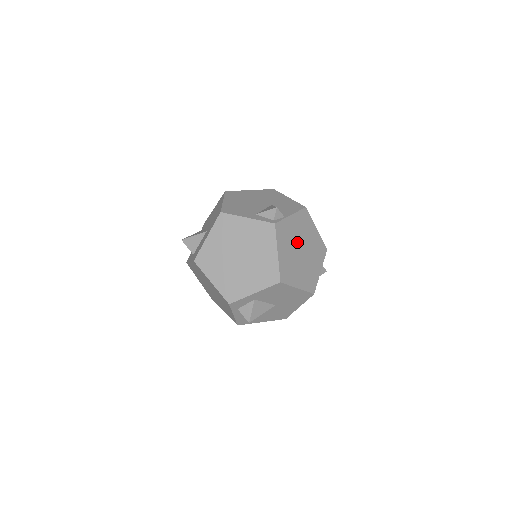
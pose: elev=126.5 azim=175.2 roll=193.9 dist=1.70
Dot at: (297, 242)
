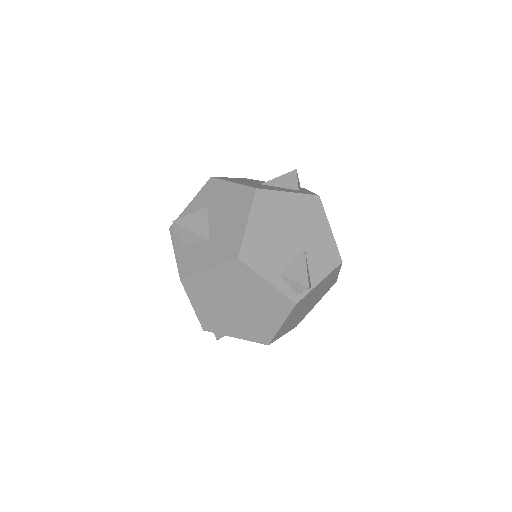
Dot at: (309, 300)
